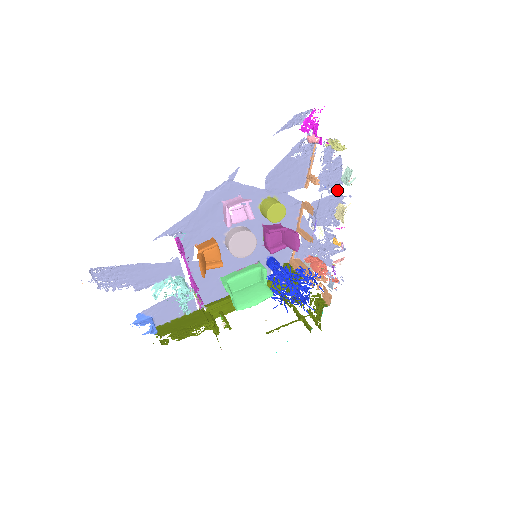
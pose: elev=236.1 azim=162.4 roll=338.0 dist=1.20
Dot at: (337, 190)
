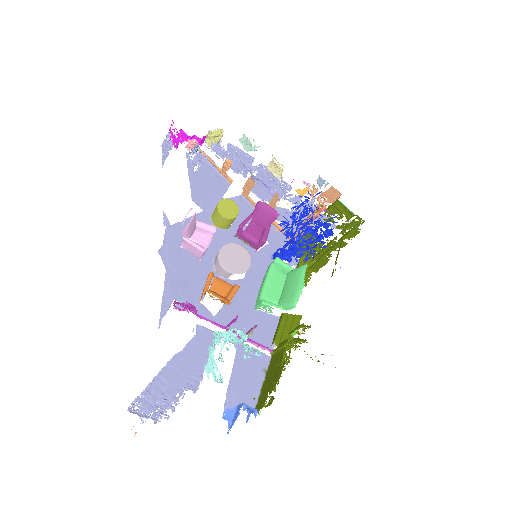
Dot at: (257, 166)
